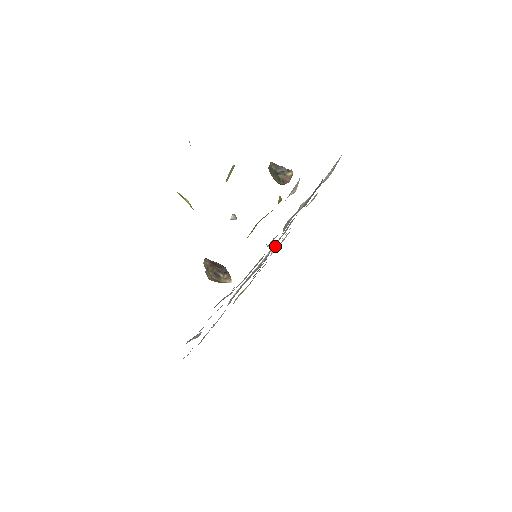
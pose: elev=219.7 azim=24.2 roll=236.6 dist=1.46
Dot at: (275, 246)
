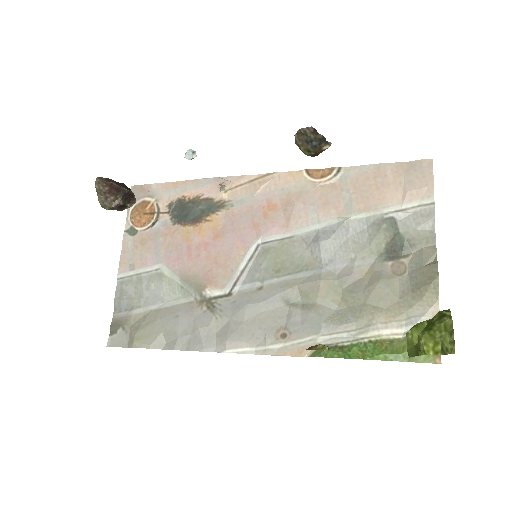
Dot at: (229, 185)
